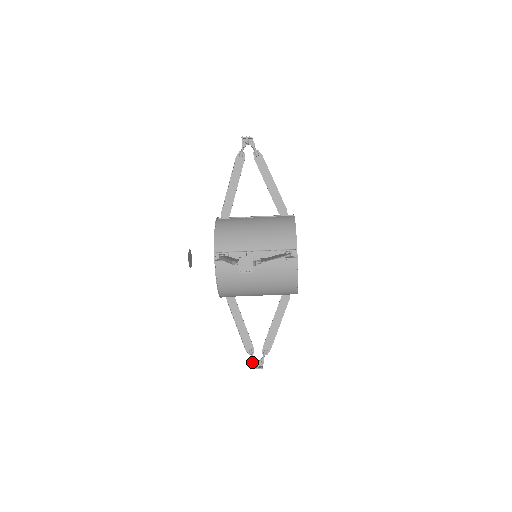
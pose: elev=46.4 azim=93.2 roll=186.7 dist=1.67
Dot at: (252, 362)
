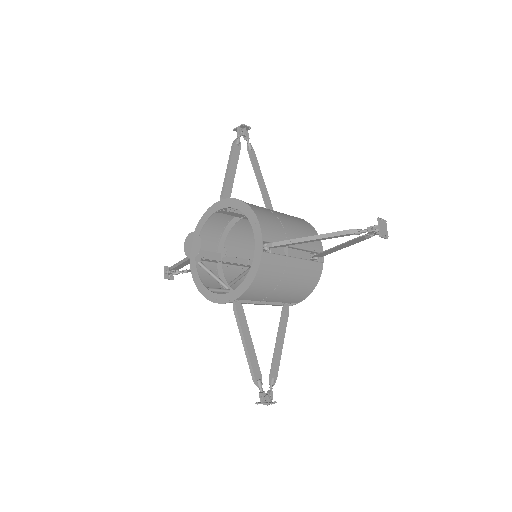
Dot at: (167, 273)
